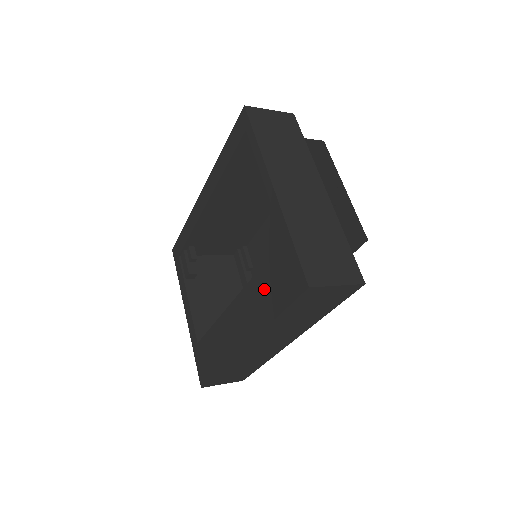
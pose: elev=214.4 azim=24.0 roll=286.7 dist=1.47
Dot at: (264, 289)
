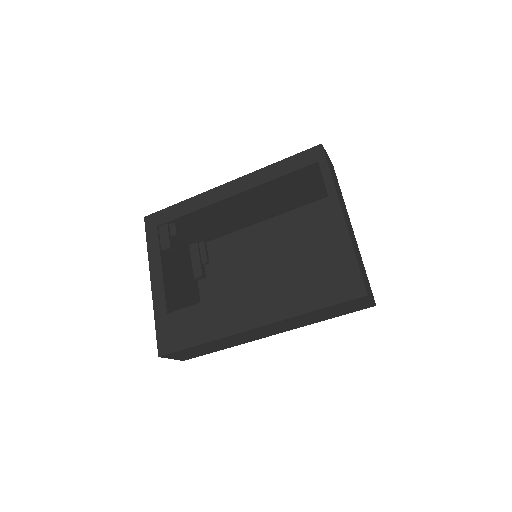
Dot at: (306, 285)
